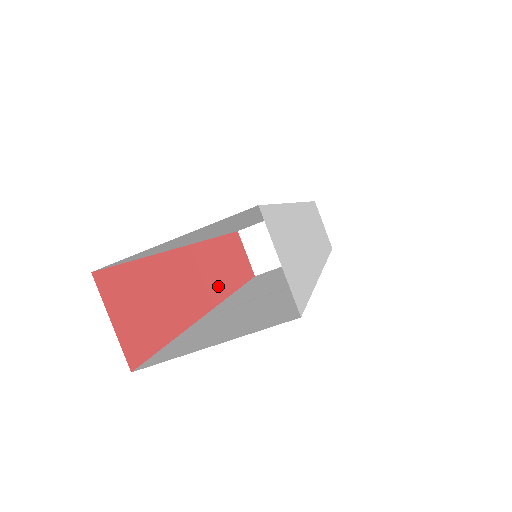
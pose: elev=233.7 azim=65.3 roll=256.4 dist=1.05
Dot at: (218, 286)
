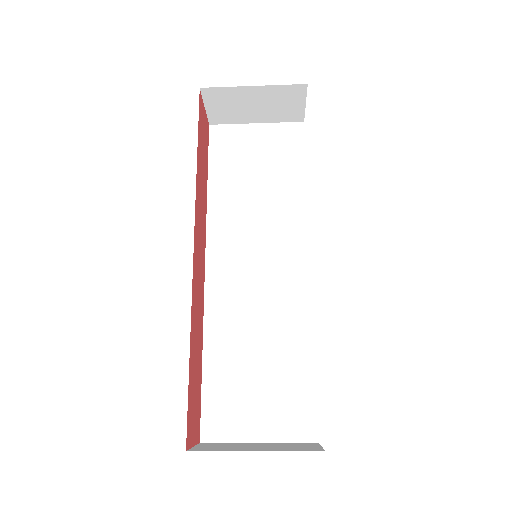
Dot at: (203, 239)
